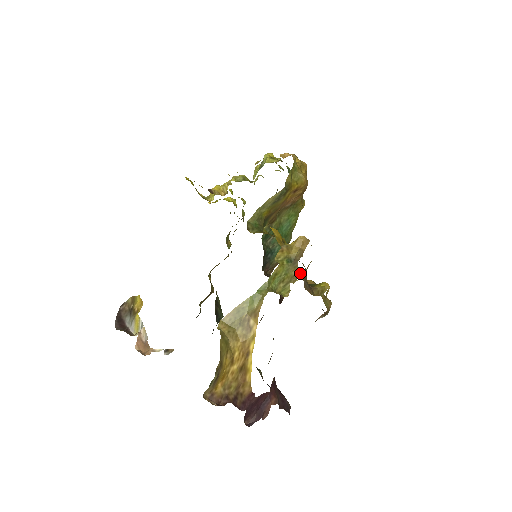
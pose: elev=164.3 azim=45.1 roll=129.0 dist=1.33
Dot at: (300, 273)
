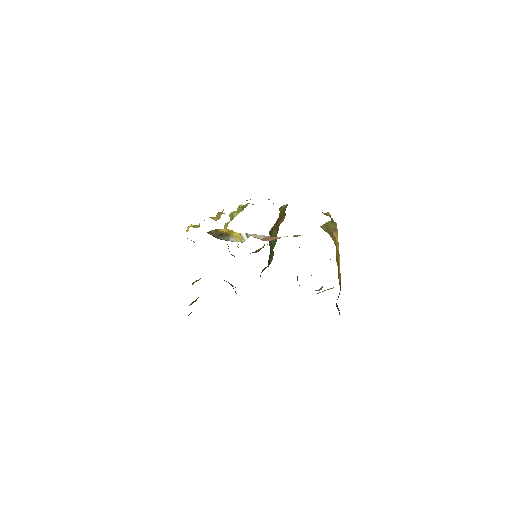
Dot at: occluded
